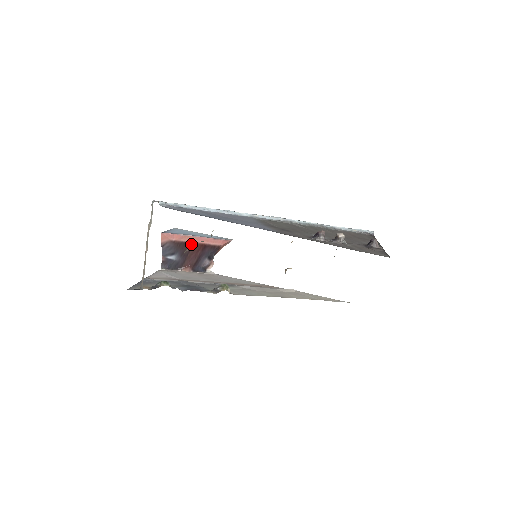
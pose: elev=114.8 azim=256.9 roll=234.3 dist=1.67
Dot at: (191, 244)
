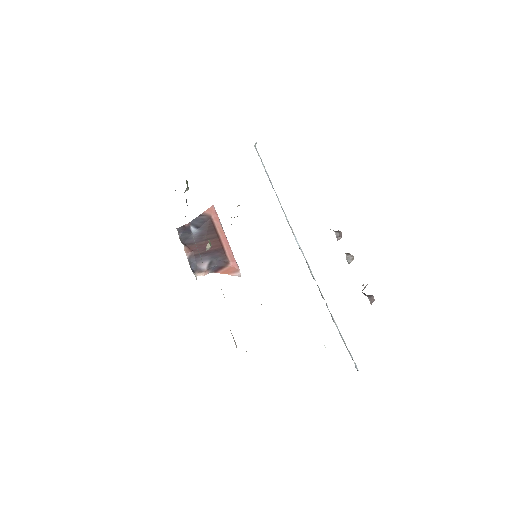
Dot at: (217, 235)
